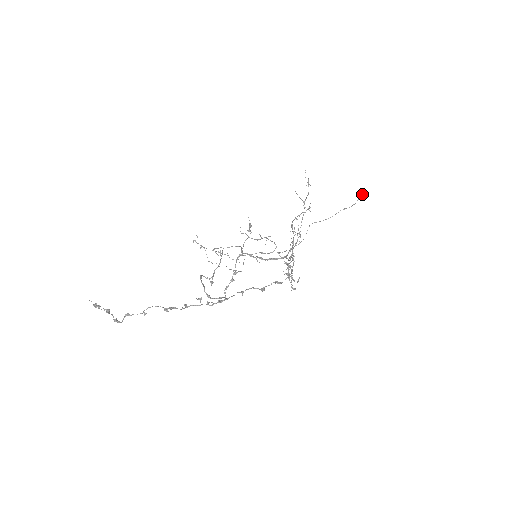
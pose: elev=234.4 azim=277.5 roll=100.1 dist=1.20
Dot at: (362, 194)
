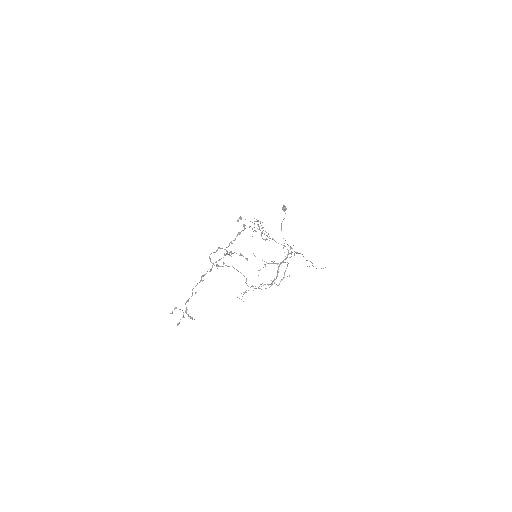
Dot at: (283, 208)
